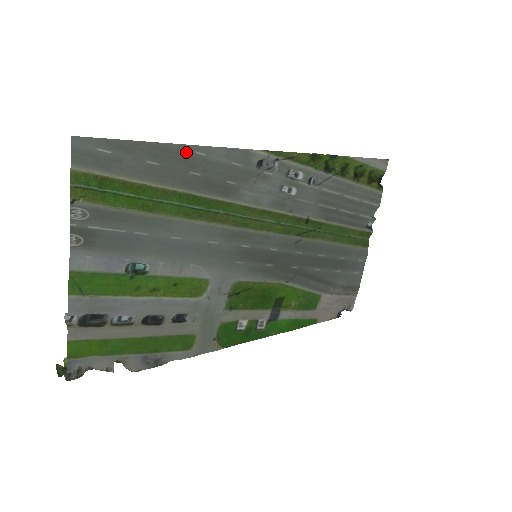
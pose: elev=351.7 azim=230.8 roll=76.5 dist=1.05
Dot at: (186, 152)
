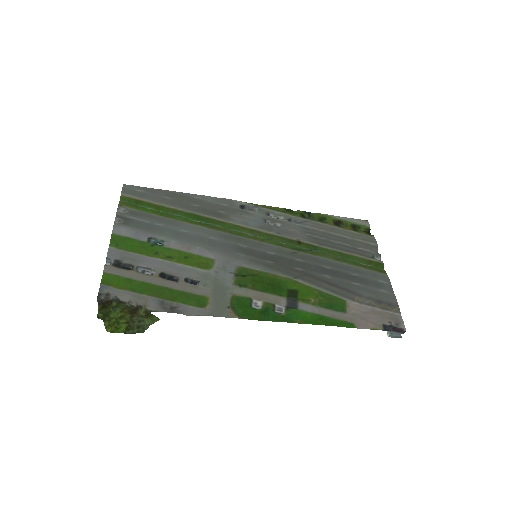
Dot at: (188, 196)
